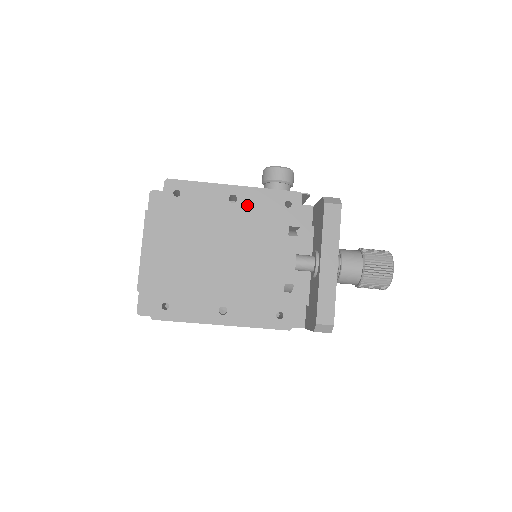
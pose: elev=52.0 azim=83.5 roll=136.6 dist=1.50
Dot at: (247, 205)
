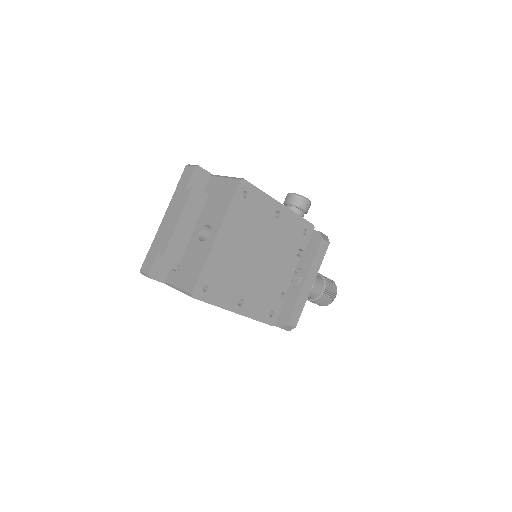
Dot at: (283, 223)
